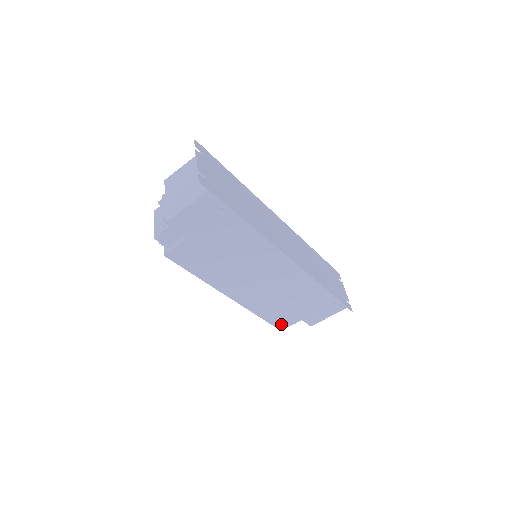
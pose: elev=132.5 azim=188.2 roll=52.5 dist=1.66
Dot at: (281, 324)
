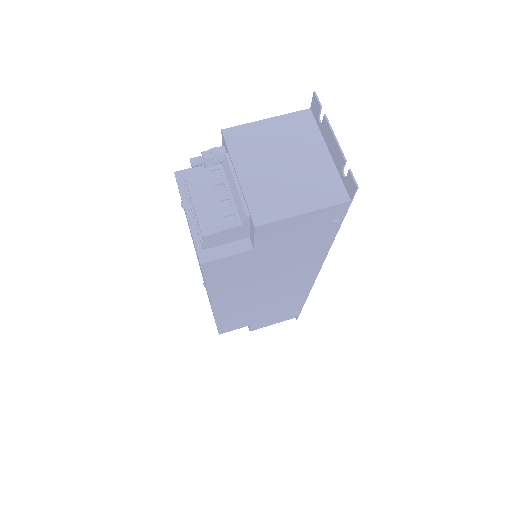
Dot at: (227, 331)
